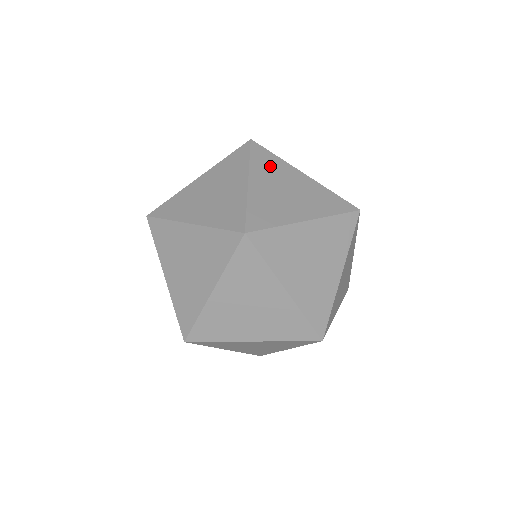
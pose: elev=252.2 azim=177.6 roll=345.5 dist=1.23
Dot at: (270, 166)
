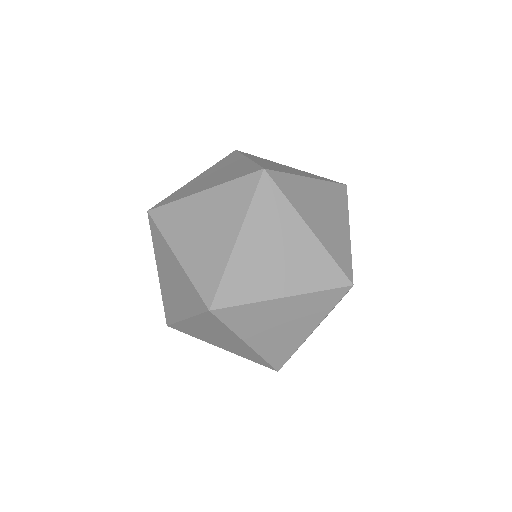
Dot at: (298, 192)
